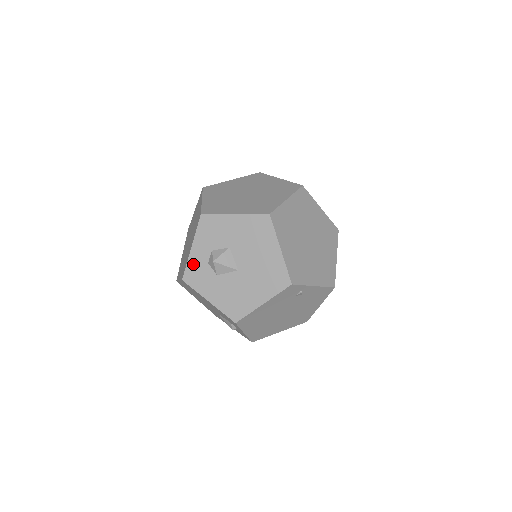
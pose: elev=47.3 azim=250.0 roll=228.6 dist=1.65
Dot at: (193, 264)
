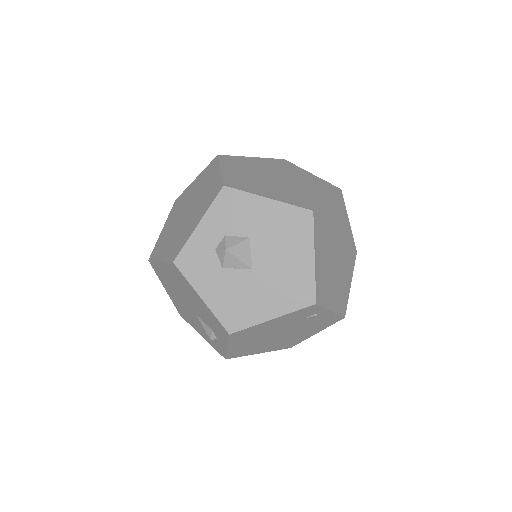
Dot at: (194, 246)
